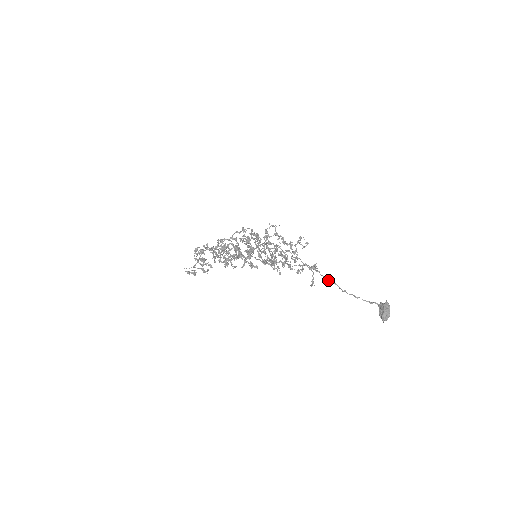
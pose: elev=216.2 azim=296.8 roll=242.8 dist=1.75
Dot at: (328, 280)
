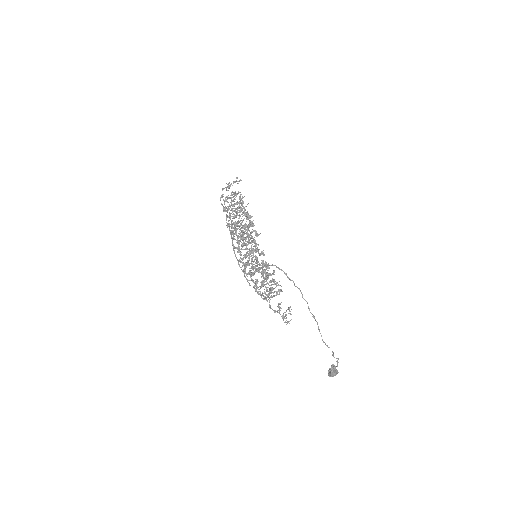
Dot at: occluded
